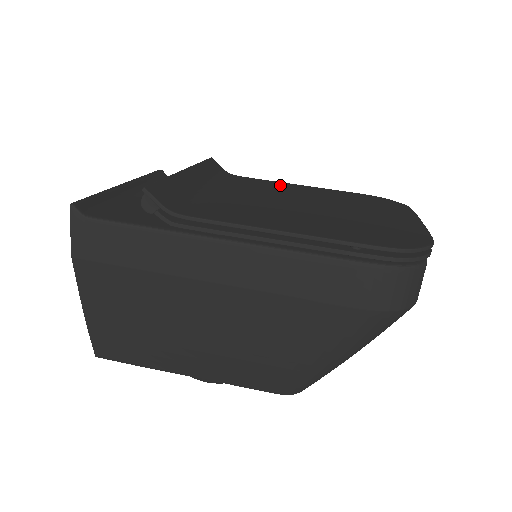
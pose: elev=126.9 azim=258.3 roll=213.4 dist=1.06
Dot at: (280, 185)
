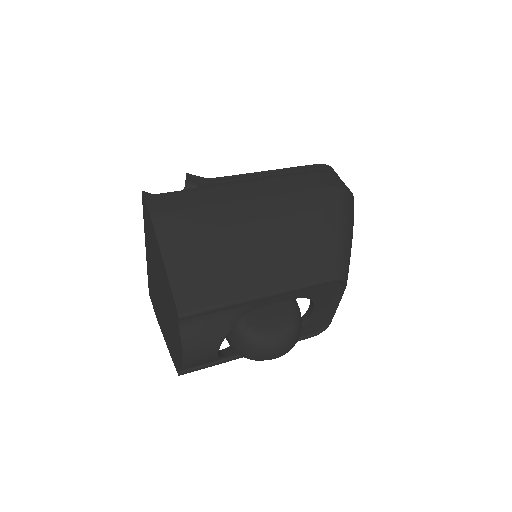
Dot at: occluded
